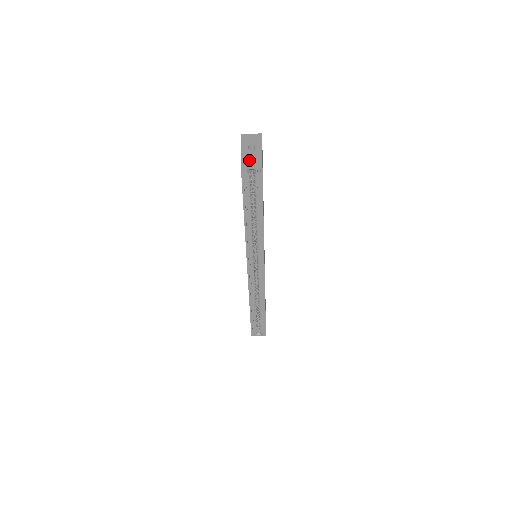
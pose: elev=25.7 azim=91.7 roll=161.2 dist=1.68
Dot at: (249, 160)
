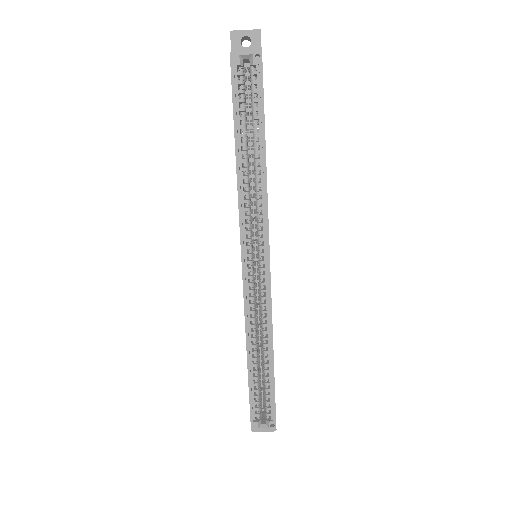
Dot at: occluded
